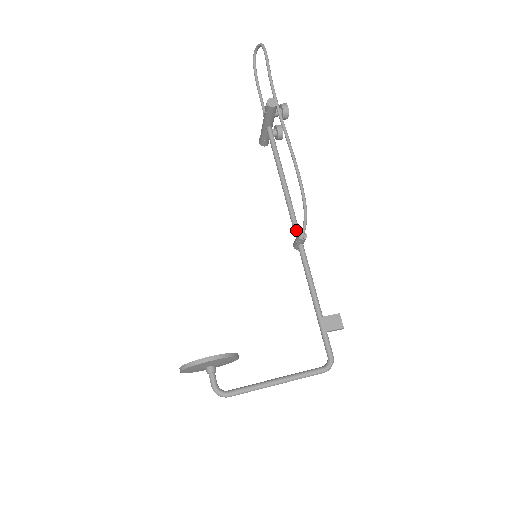
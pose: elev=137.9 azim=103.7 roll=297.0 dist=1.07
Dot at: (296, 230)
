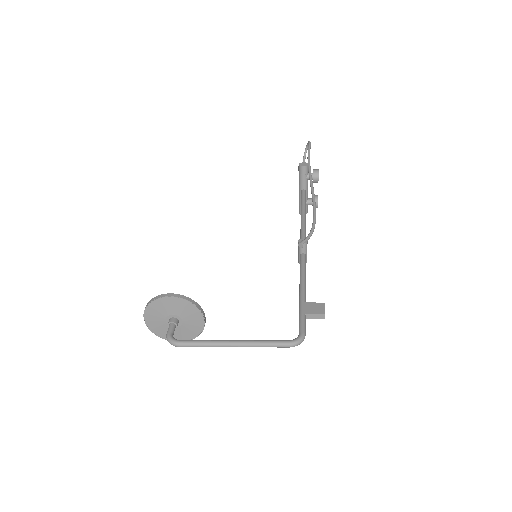
Dot at: occluded
